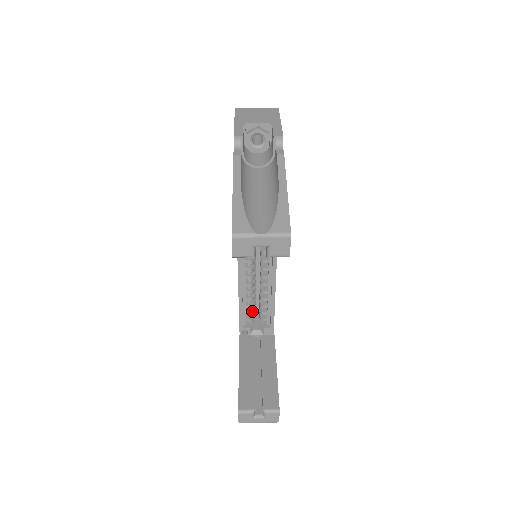
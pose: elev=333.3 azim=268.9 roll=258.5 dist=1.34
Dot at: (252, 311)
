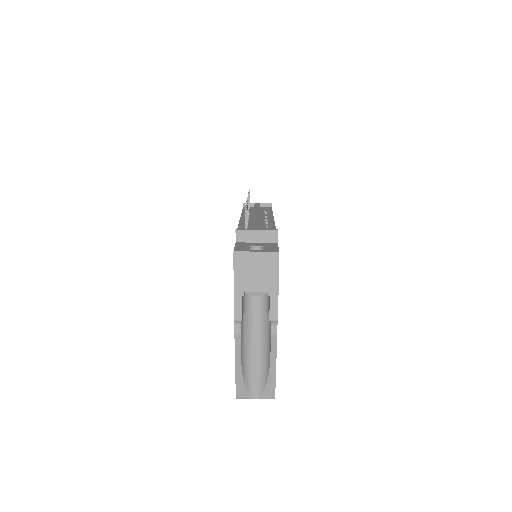
Dot at: occluded
